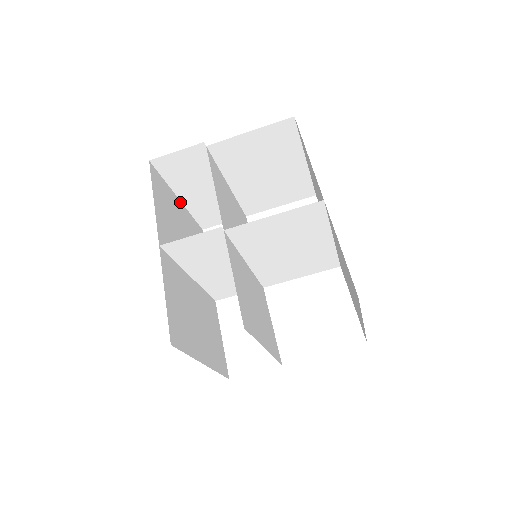
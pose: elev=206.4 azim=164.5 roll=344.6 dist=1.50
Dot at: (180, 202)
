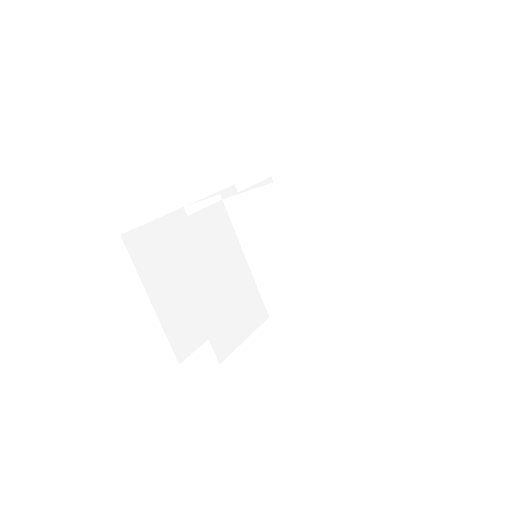
Dot at: occluded
